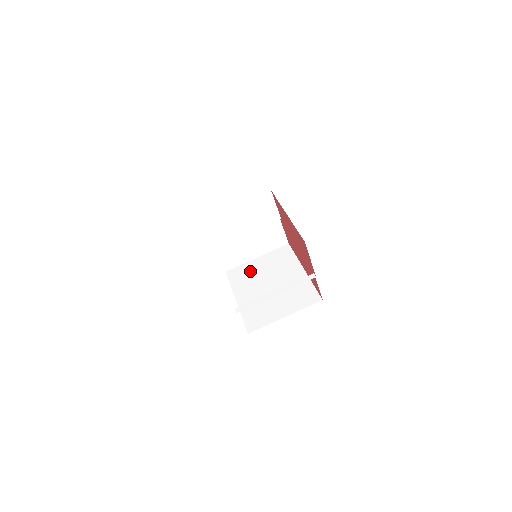
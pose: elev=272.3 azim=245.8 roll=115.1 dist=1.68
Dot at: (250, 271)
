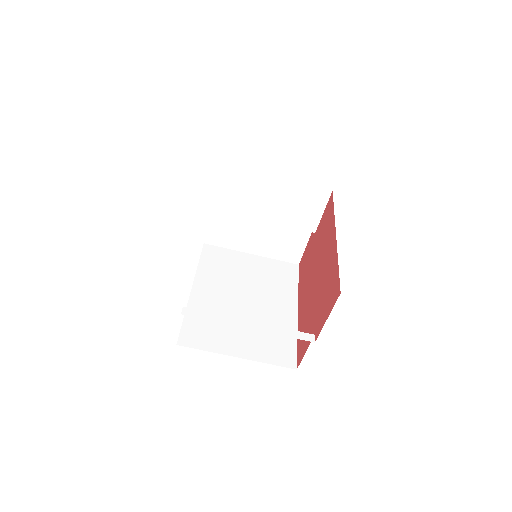
Dot at: (233, 264)
